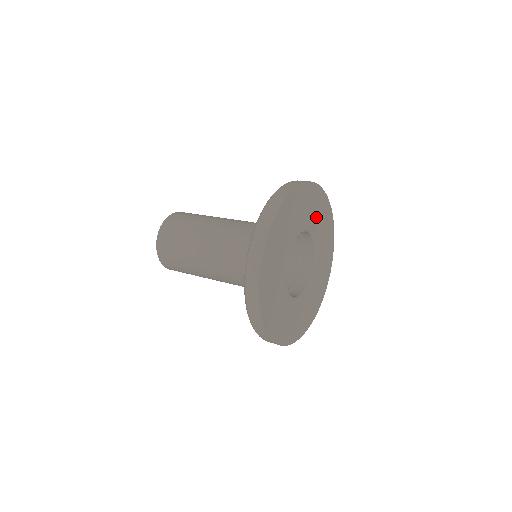
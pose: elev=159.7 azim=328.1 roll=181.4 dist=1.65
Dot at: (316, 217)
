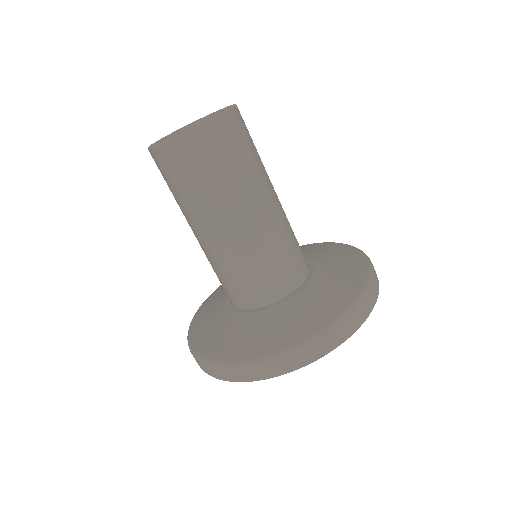
Dot at: occluded
